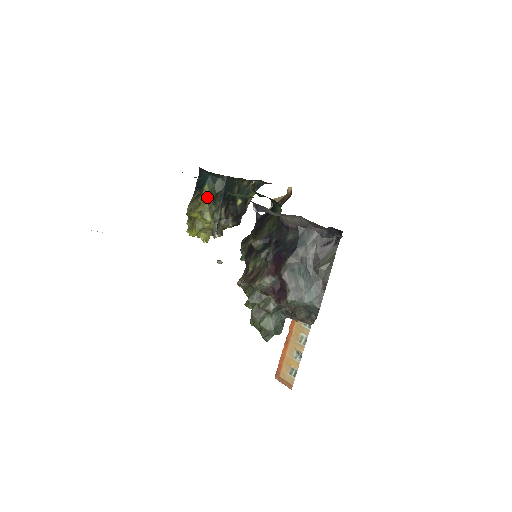
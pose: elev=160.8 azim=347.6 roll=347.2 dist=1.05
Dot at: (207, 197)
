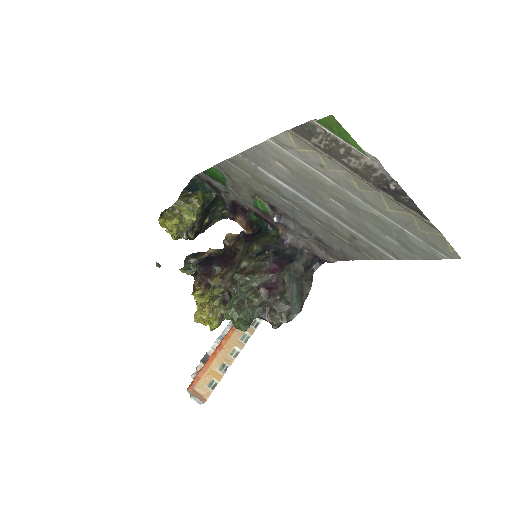
Dot at: (200, 200)
